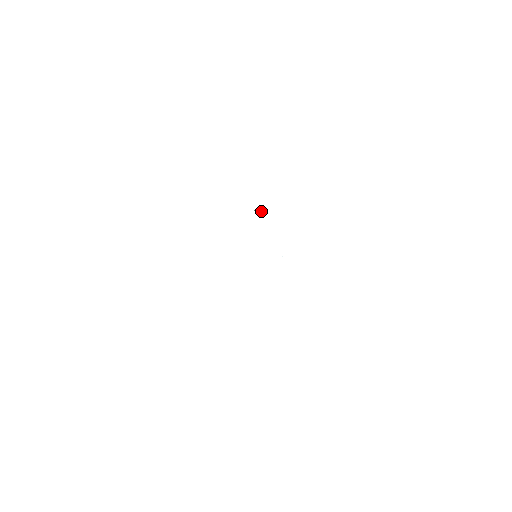
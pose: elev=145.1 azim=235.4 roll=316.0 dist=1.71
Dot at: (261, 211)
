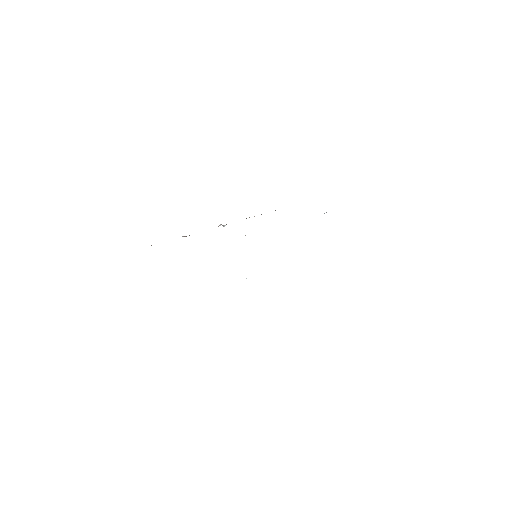
Dot at: occluded
